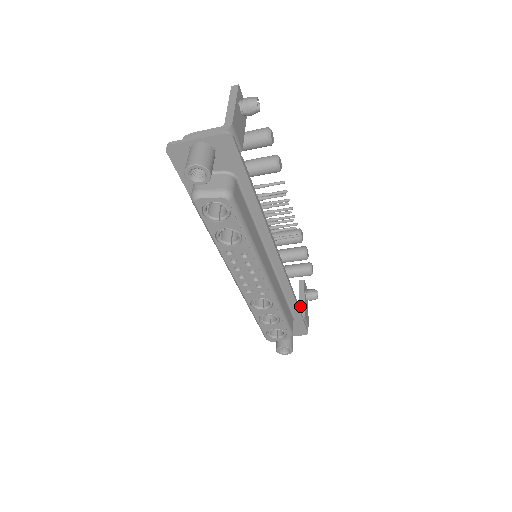
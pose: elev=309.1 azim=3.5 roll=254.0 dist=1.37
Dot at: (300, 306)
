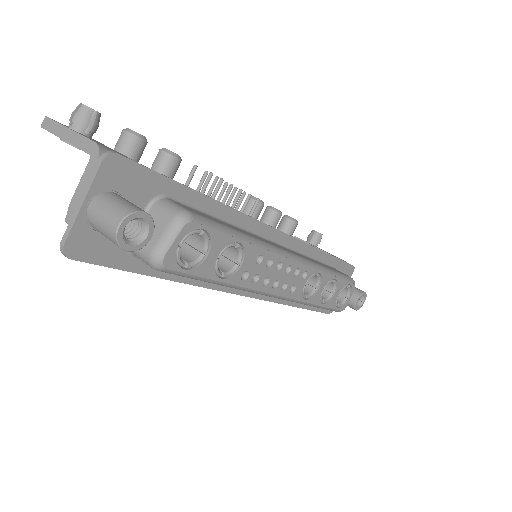
Dot at: occluded
